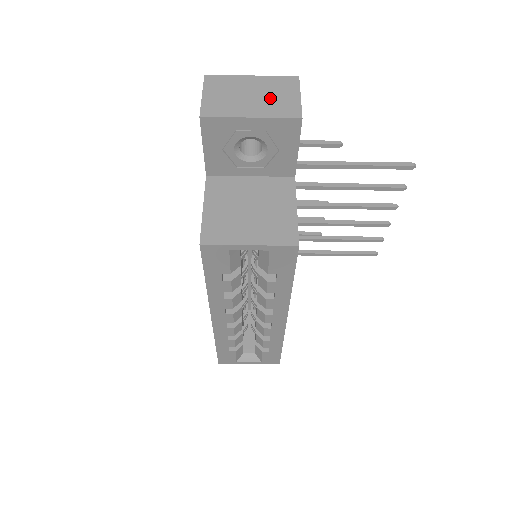
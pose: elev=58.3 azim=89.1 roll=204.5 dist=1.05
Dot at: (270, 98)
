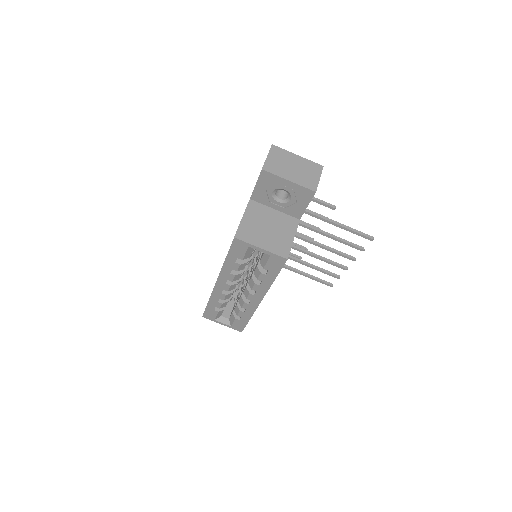
Dot at: (303, 173)
